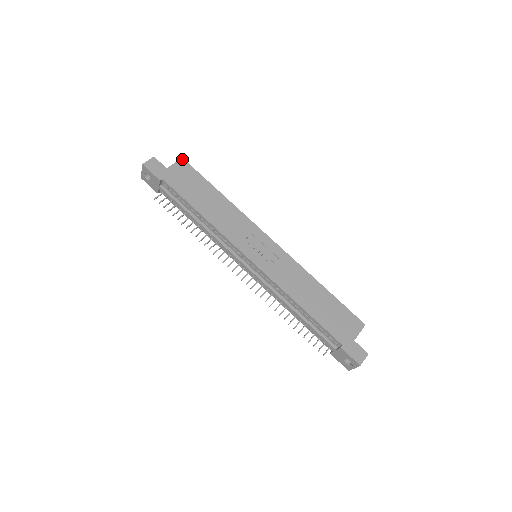
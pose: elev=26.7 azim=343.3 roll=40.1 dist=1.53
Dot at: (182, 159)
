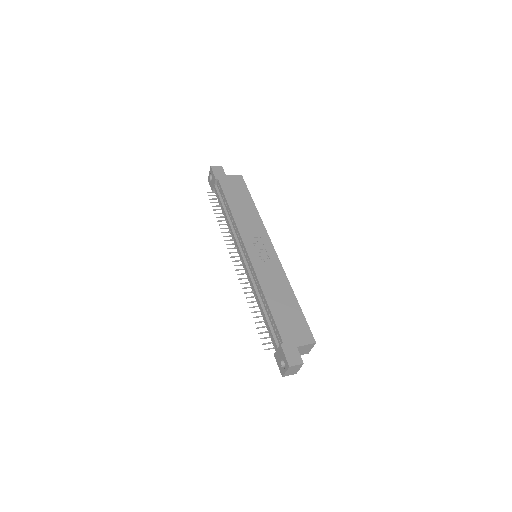
Dot at: (241, 175)
